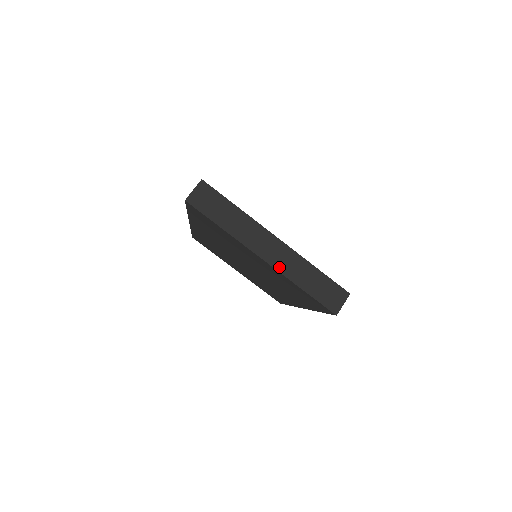
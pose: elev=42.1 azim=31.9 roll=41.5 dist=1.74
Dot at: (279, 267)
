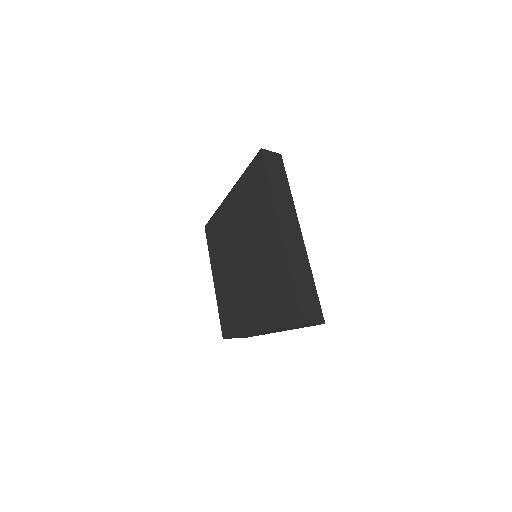
Dot at: (288, 245)
